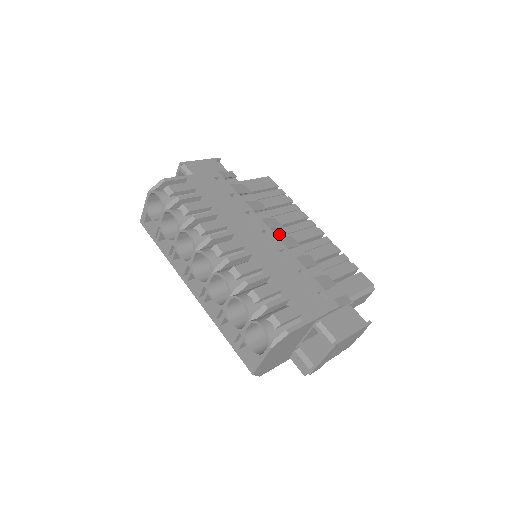
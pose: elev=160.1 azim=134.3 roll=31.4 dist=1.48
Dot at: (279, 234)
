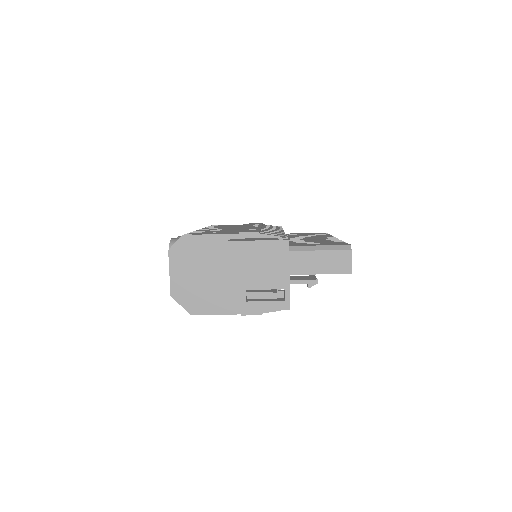
Dot at: occluded
